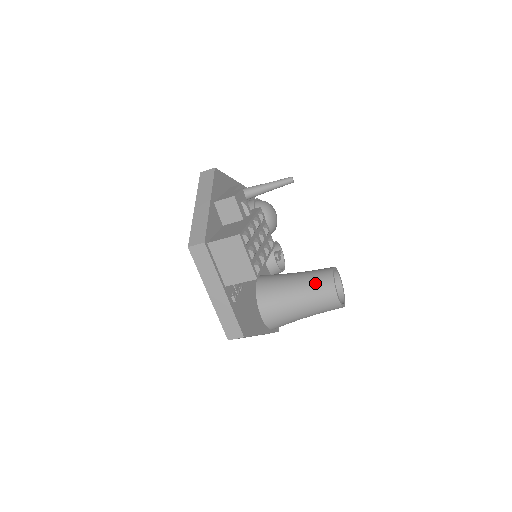
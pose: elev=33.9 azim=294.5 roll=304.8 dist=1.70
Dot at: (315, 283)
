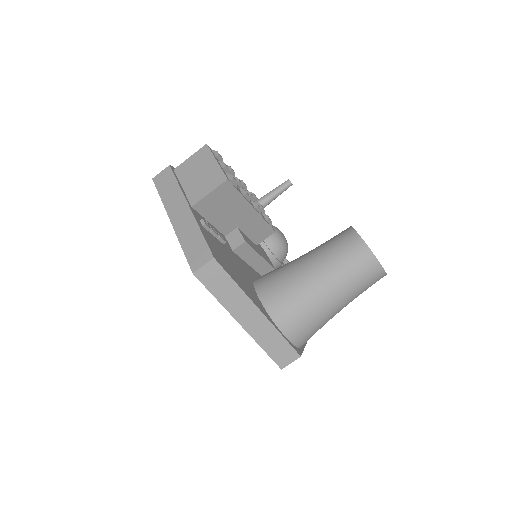
Dot at: (328, 240)
